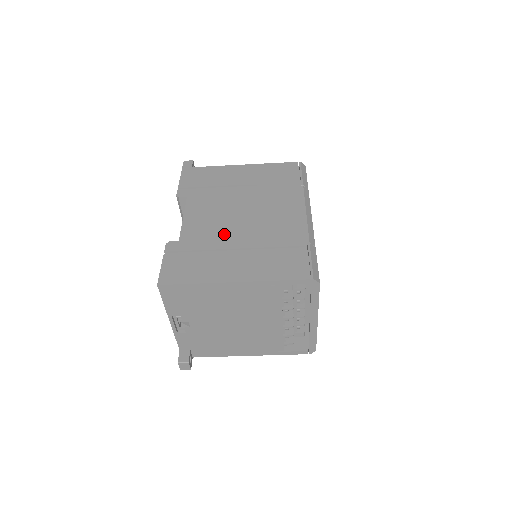
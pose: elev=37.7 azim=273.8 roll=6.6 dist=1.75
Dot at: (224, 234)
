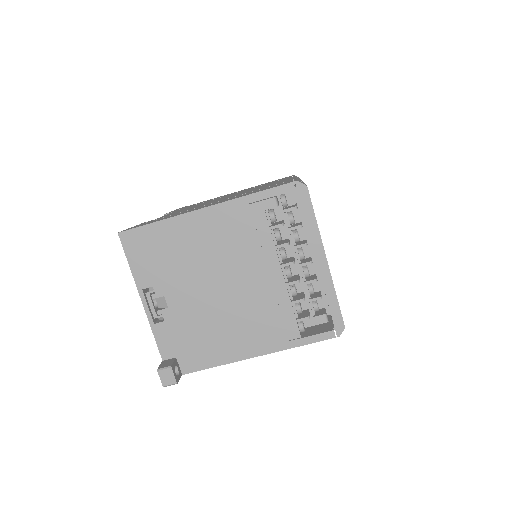
Dot at: (204, 204)
